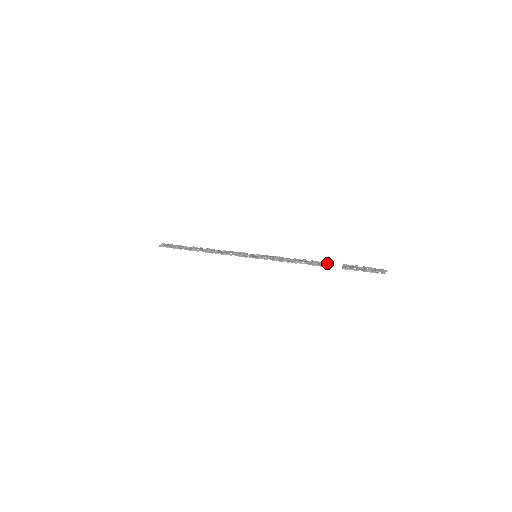
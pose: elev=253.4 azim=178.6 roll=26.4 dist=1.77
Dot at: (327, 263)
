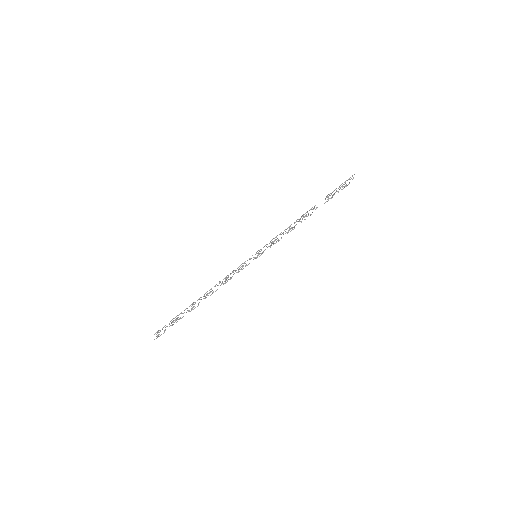
Dot at: occluded
